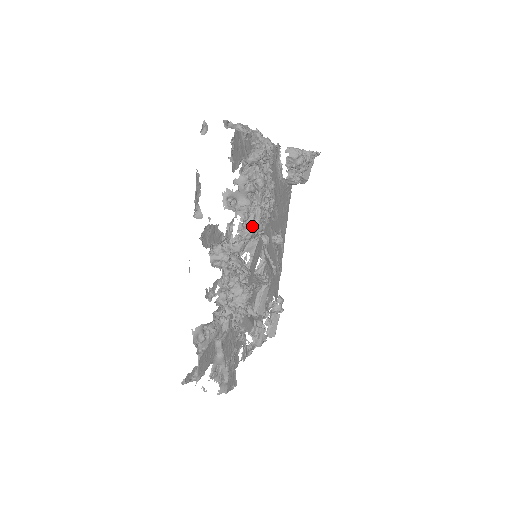
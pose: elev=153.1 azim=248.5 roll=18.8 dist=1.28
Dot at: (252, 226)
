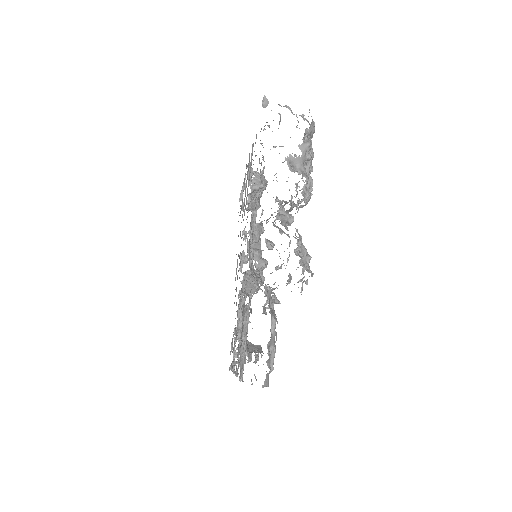
Dot at: (309, 191)
